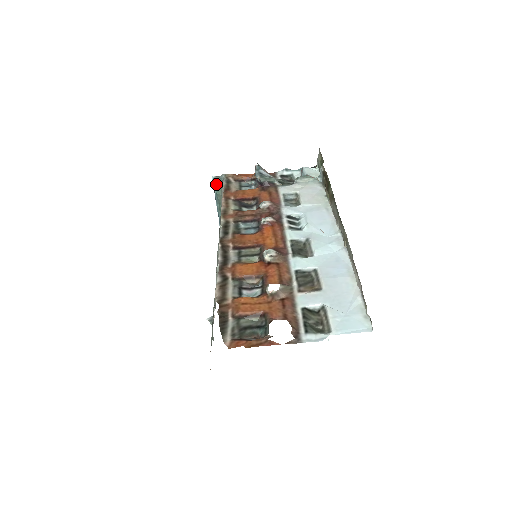
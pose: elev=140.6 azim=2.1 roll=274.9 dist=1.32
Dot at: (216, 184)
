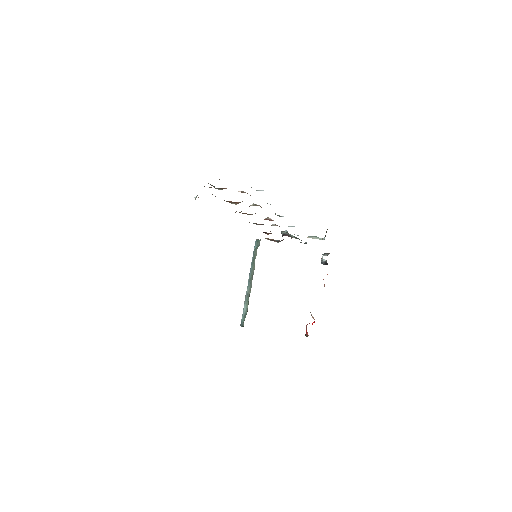
Dot at: (257, 244)
